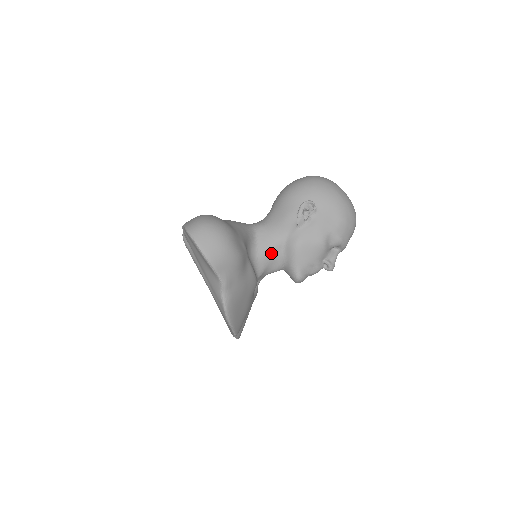
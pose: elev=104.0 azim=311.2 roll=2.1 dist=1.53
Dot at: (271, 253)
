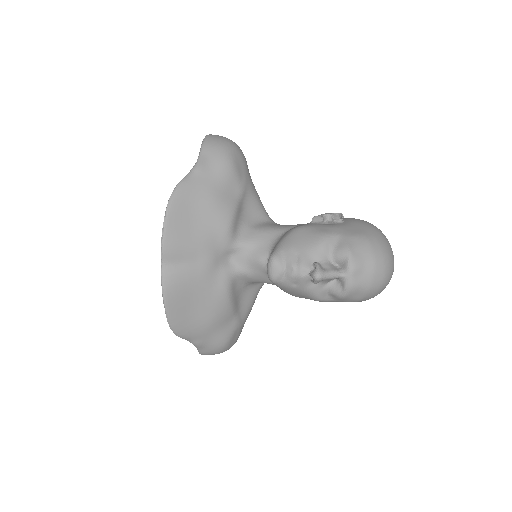
Dot at: (267, 233)
